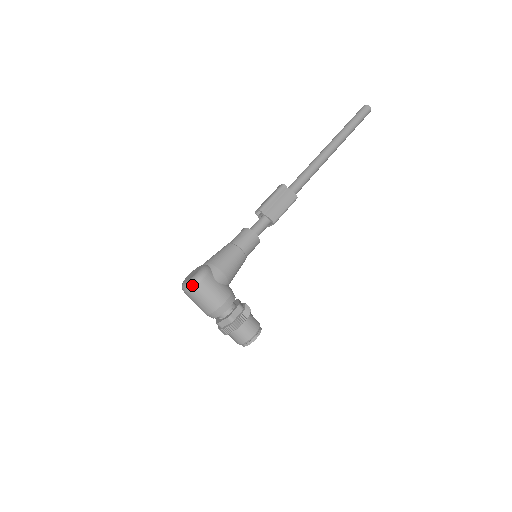
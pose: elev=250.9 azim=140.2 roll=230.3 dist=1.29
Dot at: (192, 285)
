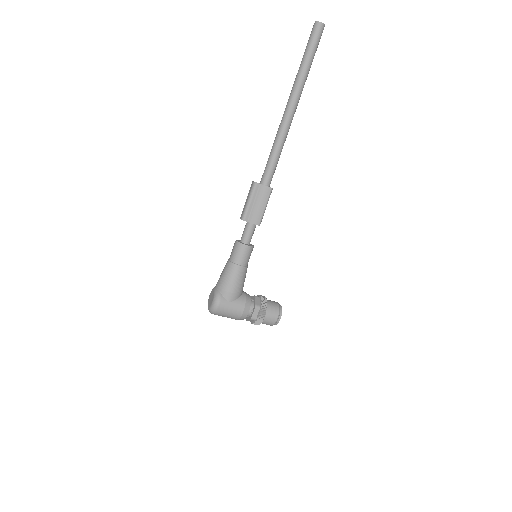
Dot at: (213, 312)
